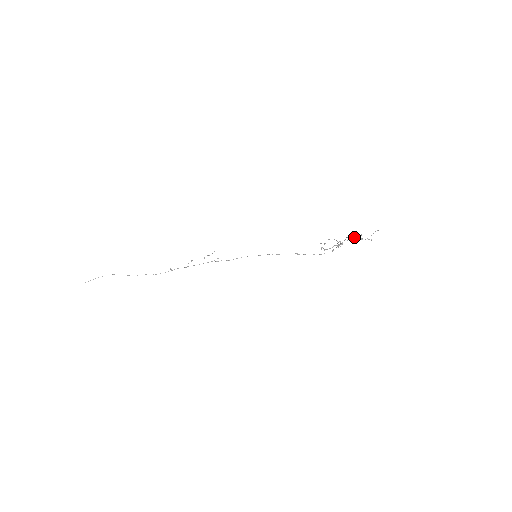
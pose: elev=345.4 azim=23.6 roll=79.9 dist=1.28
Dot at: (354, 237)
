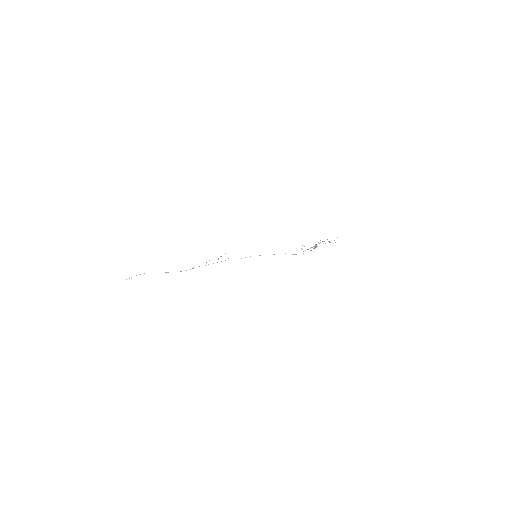
Dot at: (324, 241)
